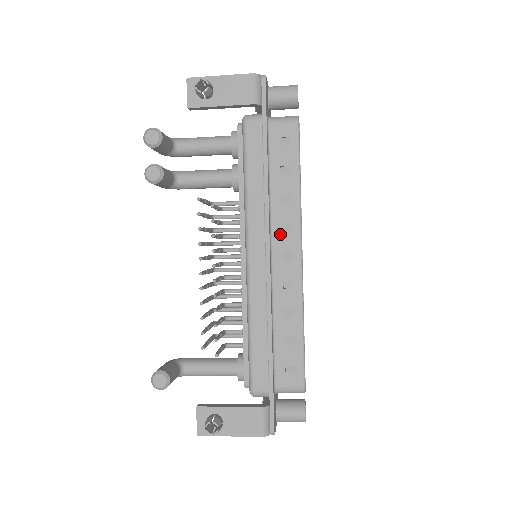
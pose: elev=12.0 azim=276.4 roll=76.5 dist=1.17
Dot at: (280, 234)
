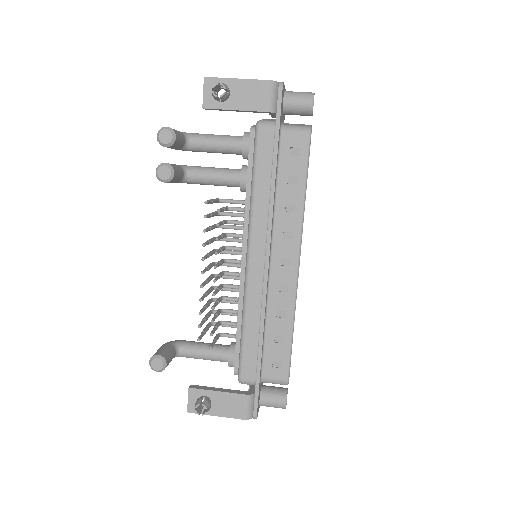
Dot at: (281, 241)
